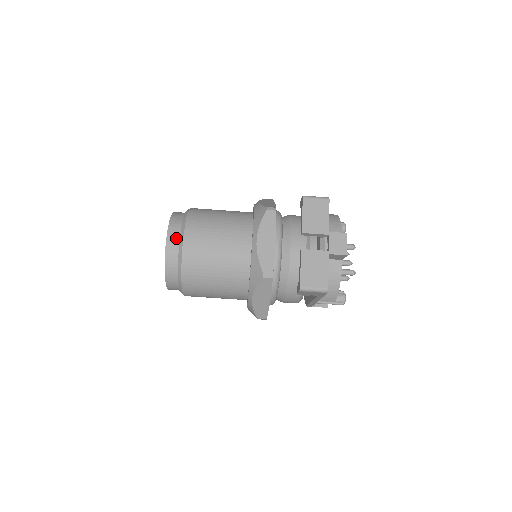
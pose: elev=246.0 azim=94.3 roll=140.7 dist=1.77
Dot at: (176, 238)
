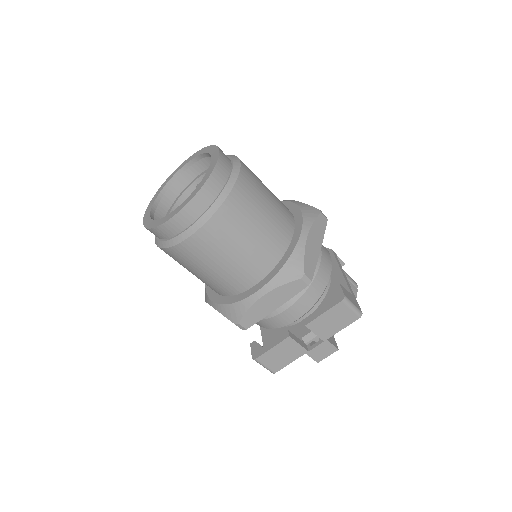
Dot at: (190, 219)
